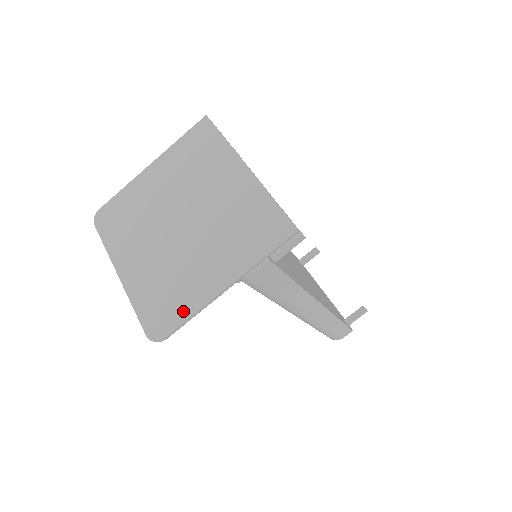
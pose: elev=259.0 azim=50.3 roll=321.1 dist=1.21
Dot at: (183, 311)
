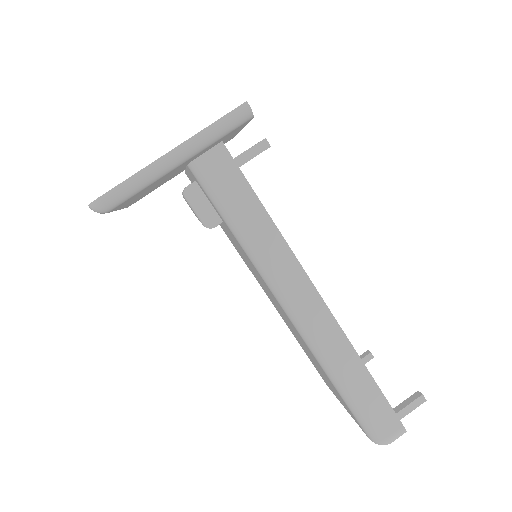
Dot at: (128, 179)
